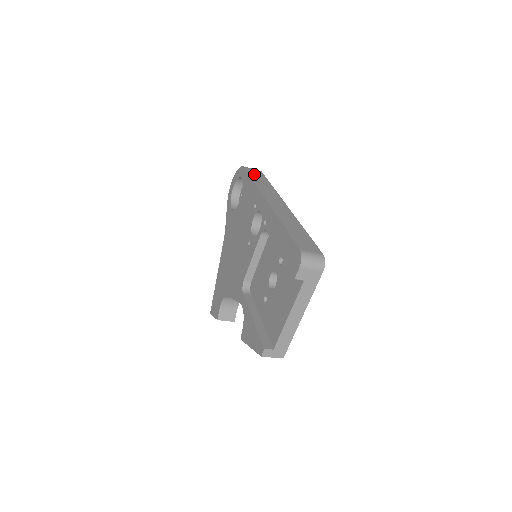
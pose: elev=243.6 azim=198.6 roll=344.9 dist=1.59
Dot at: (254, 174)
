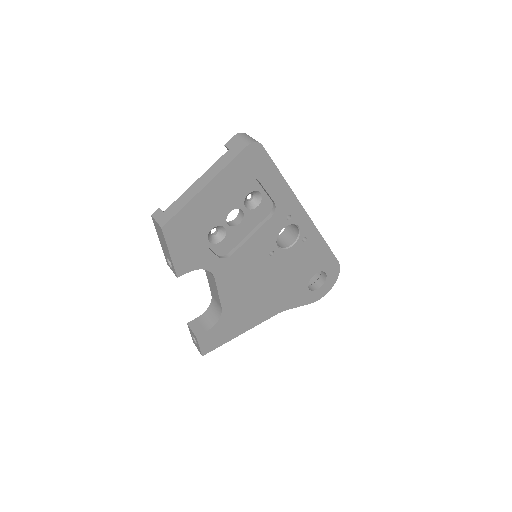
Dot at: occluded
